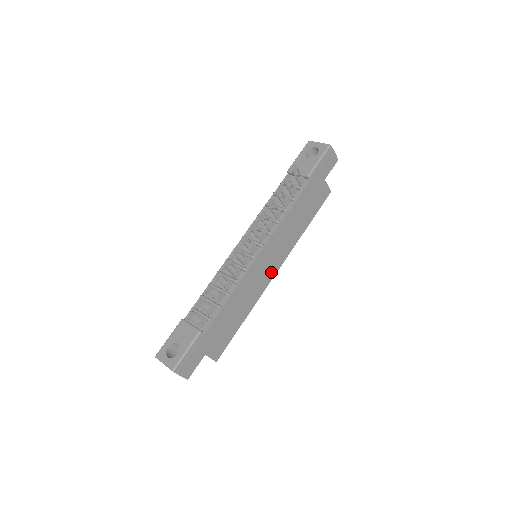
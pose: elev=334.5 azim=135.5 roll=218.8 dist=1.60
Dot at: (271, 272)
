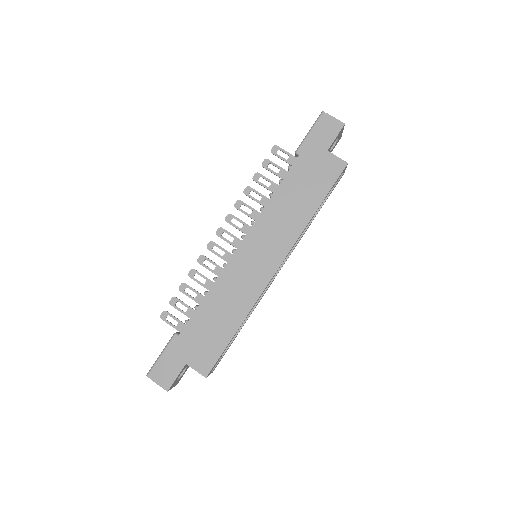
Dot at: (267, 269)
